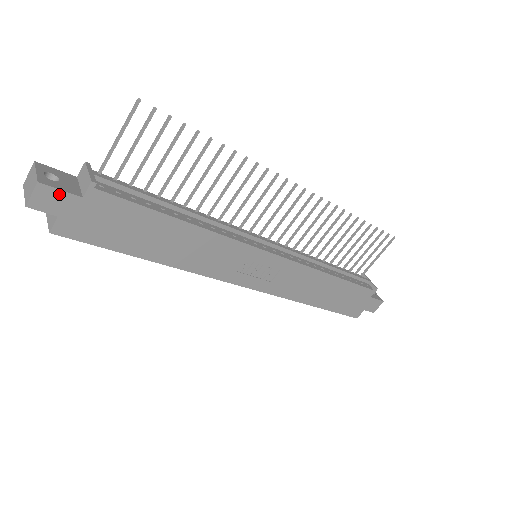
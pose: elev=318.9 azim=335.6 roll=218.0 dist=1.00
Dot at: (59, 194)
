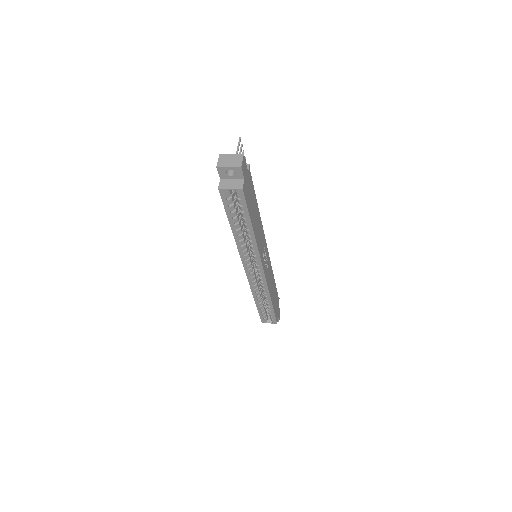
Dot at: (245, 165)
